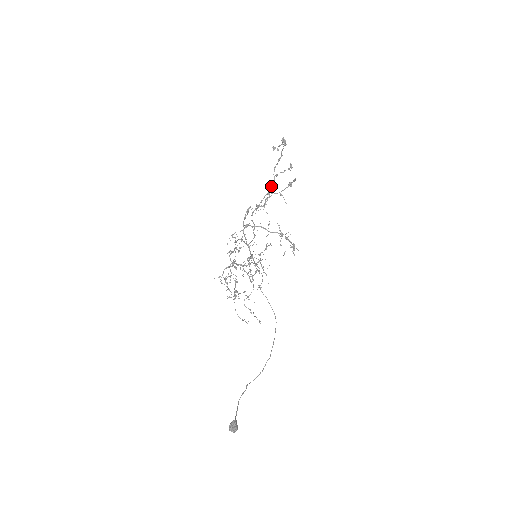
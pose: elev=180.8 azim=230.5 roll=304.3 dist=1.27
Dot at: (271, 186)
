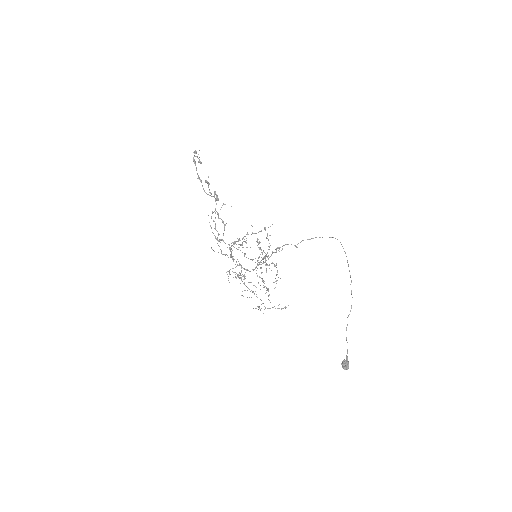
Dot at: occluded
